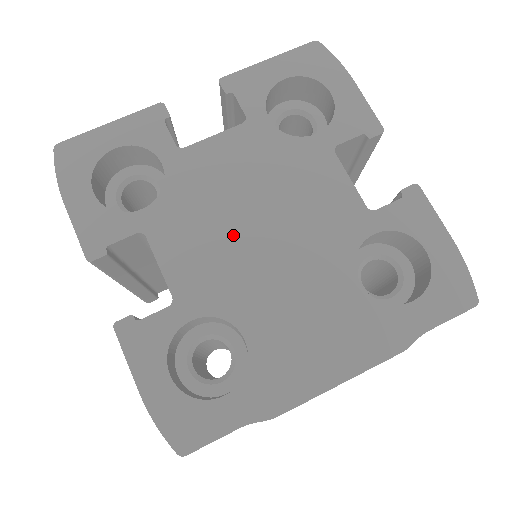
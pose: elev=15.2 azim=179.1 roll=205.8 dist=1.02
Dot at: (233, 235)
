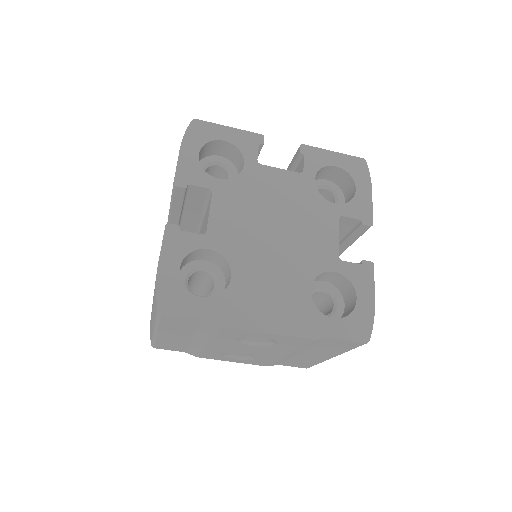
Dot at: (259, 223)
